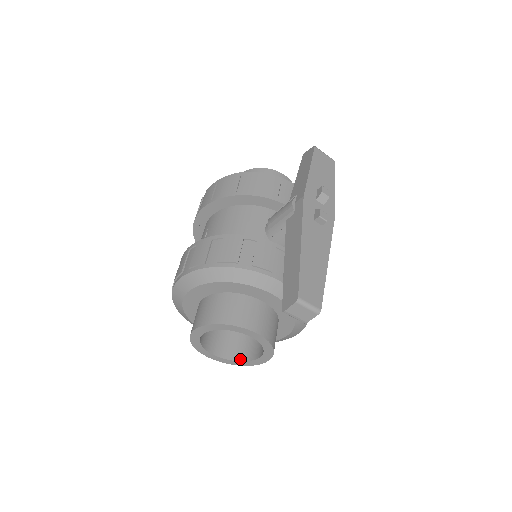
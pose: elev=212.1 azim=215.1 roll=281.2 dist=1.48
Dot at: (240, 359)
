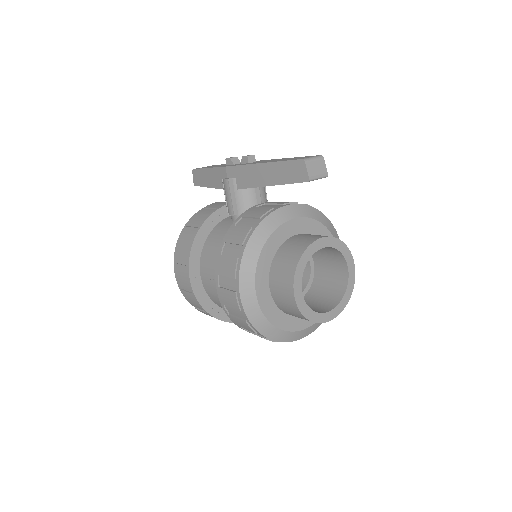
Dot at: (343, 292)
